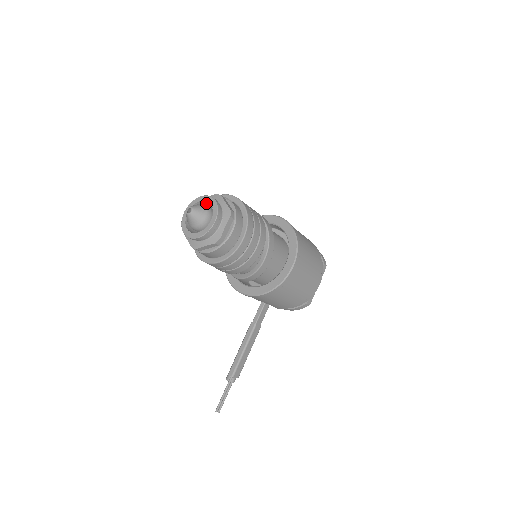
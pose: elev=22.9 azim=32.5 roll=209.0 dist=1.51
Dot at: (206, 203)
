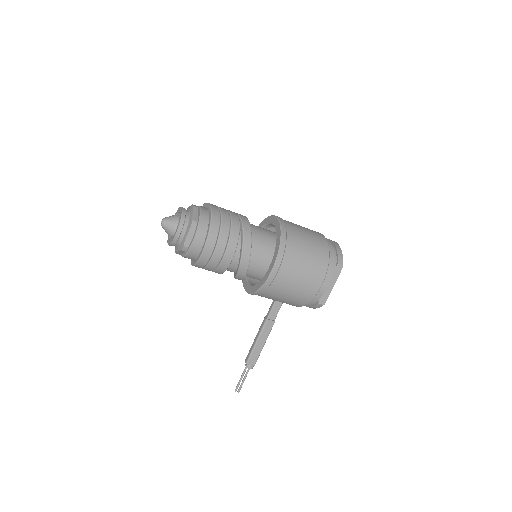
Dot at: occluded
